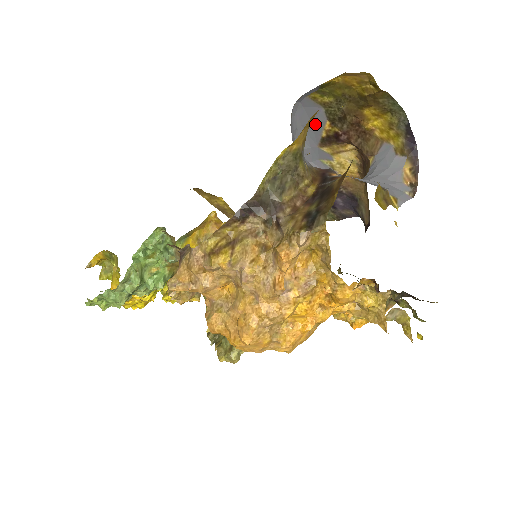
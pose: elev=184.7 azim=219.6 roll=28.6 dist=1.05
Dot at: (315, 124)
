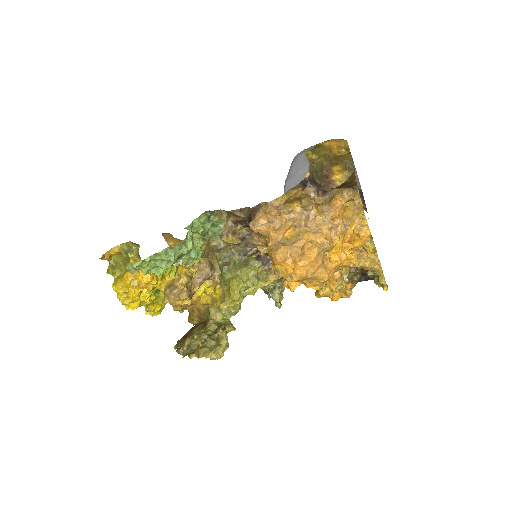
Dot at: (299, 174)
